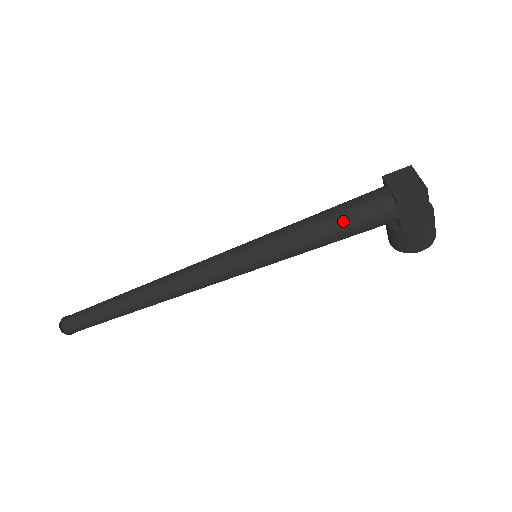
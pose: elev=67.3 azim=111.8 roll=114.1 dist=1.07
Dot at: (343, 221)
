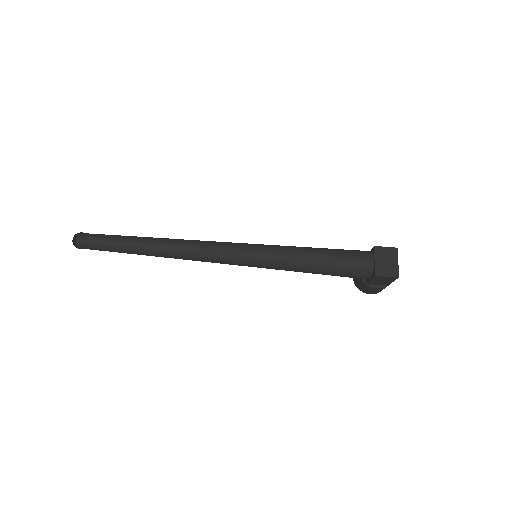
Dot at: (332, 268)
